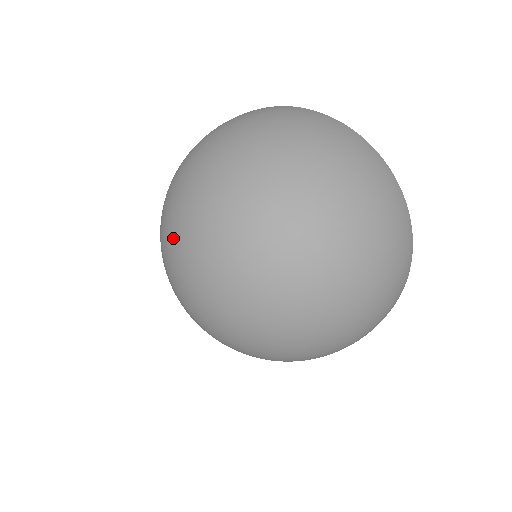
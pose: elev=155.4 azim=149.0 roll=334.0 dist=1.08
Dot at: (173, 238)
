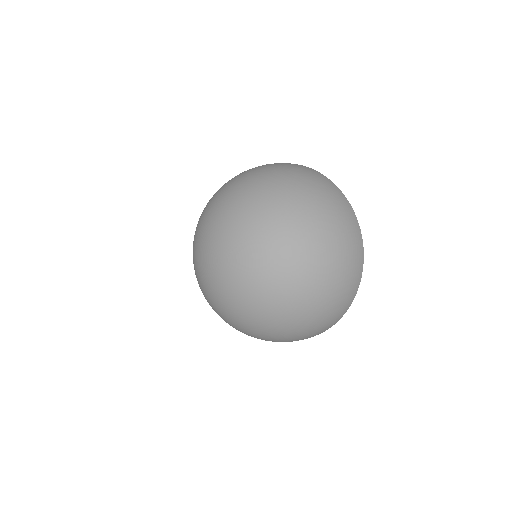
Dot at: (198, 247)
